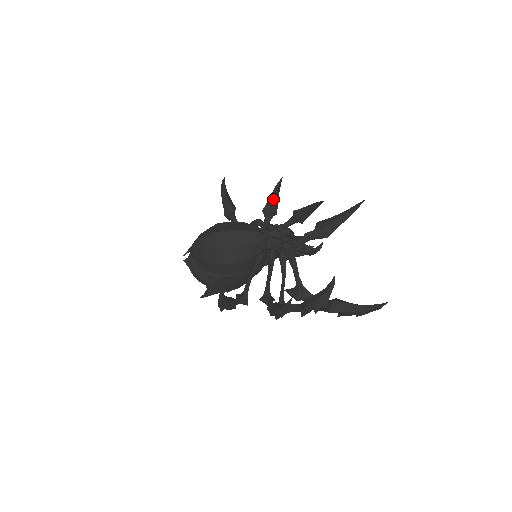
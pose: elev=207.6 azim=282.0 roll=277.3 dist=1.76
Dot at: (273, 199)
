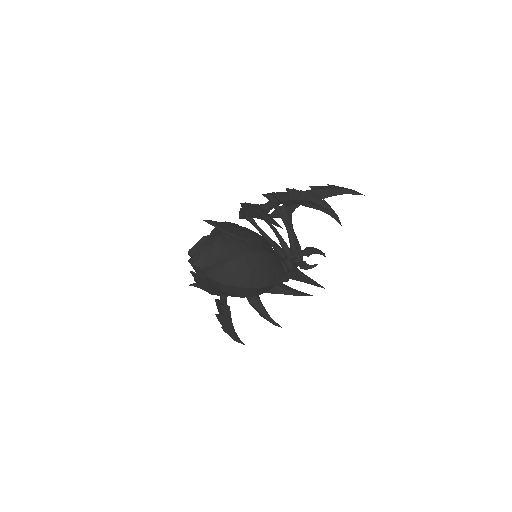
Dot at: (299, 203)
